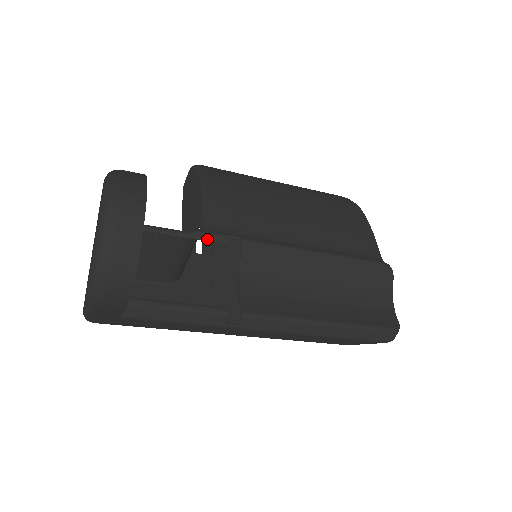
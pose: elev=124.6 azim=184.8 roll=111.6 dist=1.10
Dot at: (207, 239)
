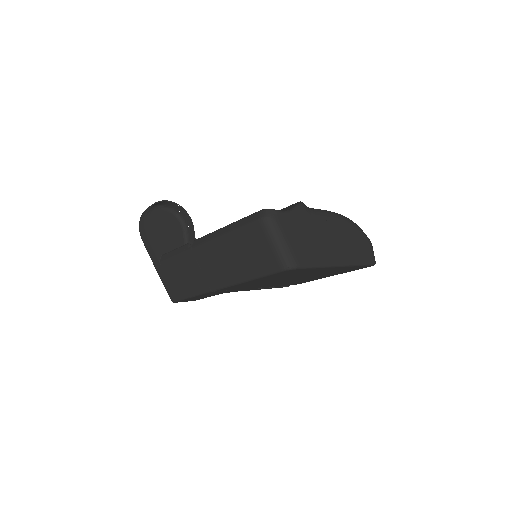
Dot at: occluded
